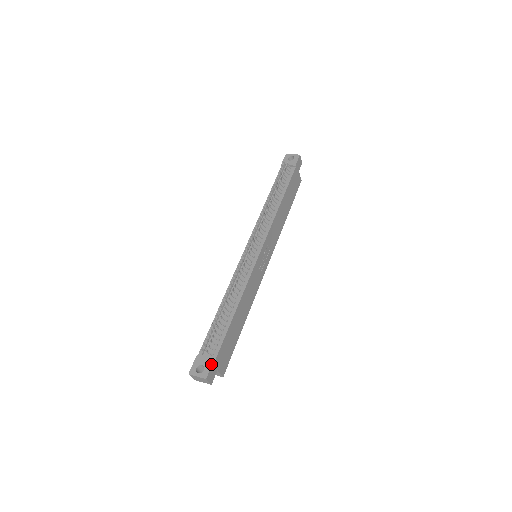
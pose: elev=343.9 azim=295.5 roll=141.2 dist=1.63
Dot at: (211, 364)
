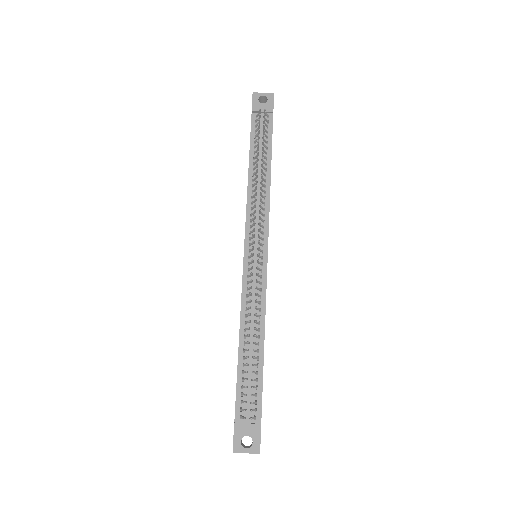
Dot at: (259, 432)
